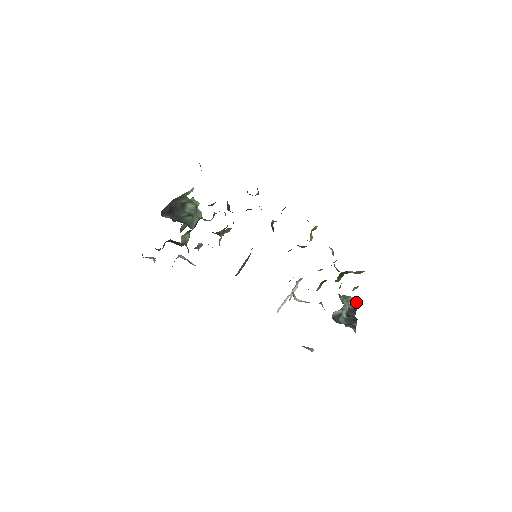
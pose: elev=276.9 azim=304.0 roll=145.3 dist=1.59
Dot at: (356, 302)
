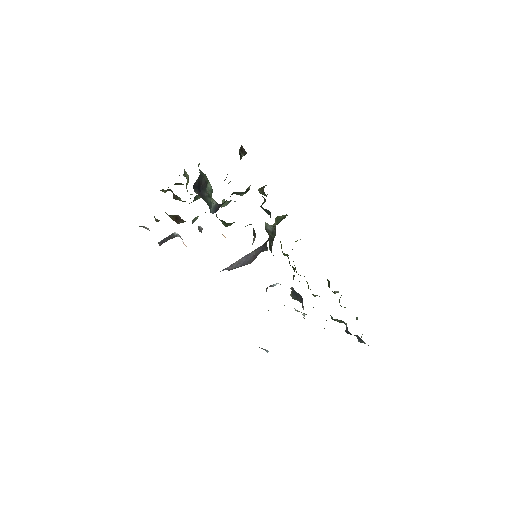
Dot at: (340, 320)
